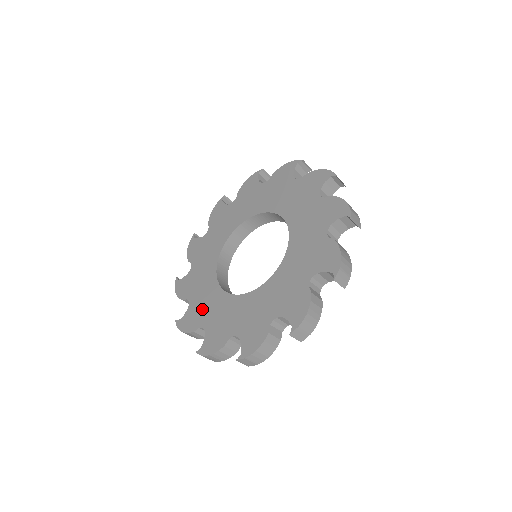
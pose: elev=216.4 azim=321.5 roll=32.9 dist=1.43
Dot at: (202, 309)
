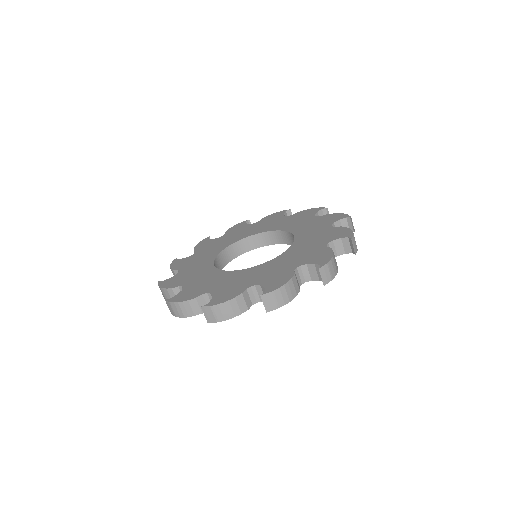
Dot at: (189, 276)
